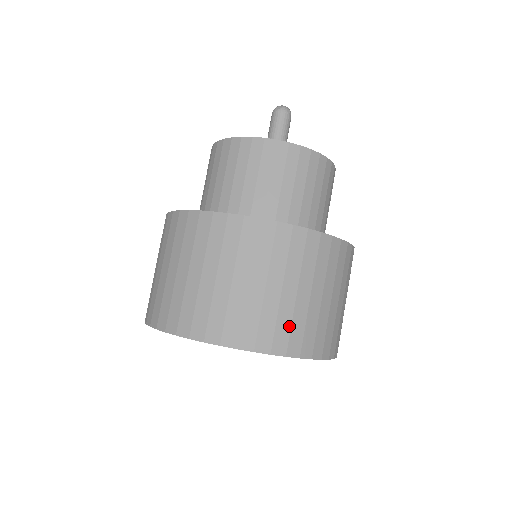
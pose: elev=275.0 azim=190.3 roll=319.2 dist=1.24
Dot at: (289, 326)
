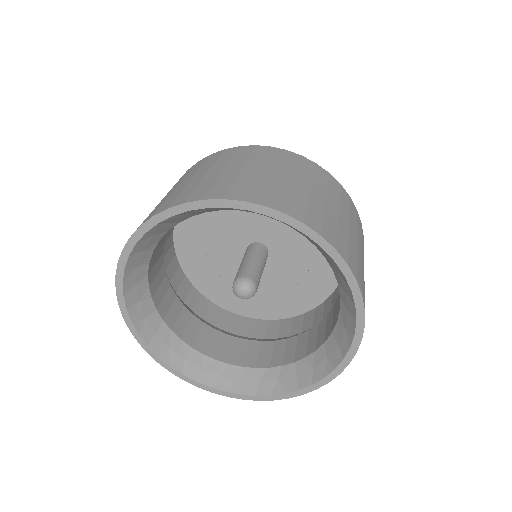
Dot at: (321, 217)
